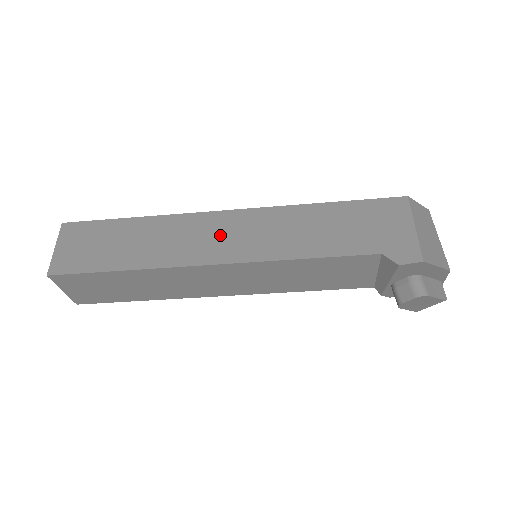
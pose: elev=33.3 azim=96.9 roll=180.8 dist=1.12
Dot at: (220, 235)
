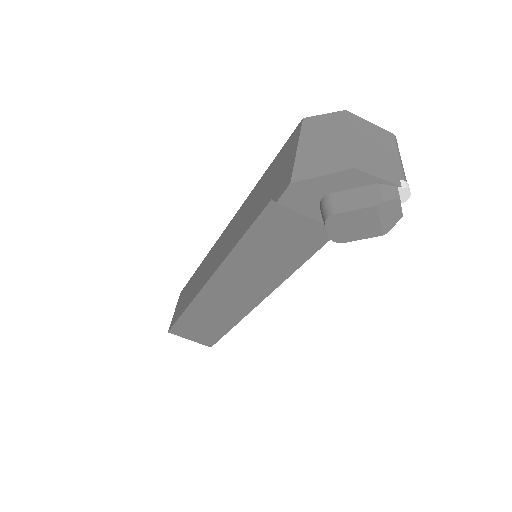
Dot at: (216, 254)
